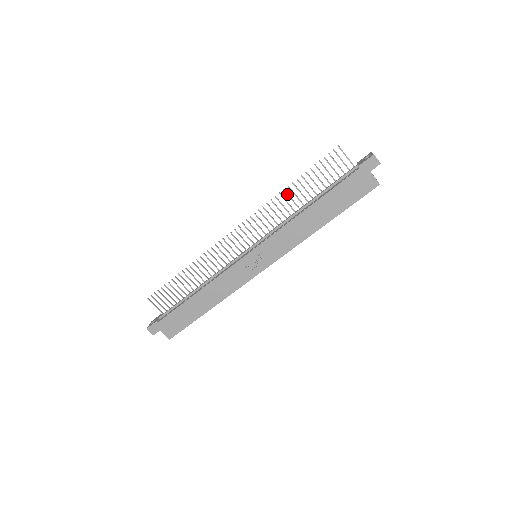
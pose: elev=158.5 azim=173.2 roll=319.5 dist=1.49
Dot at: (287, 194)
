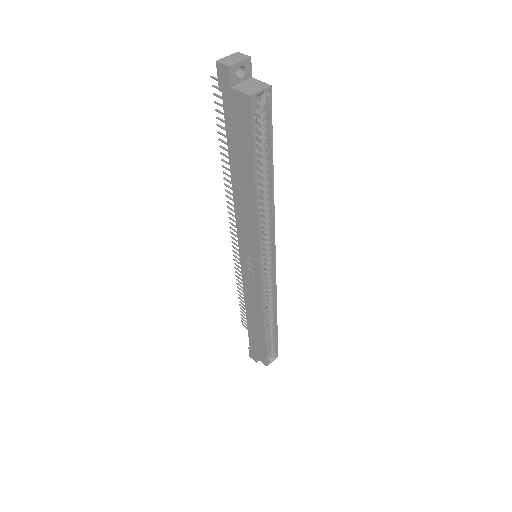
Dot at: (227, 169)
